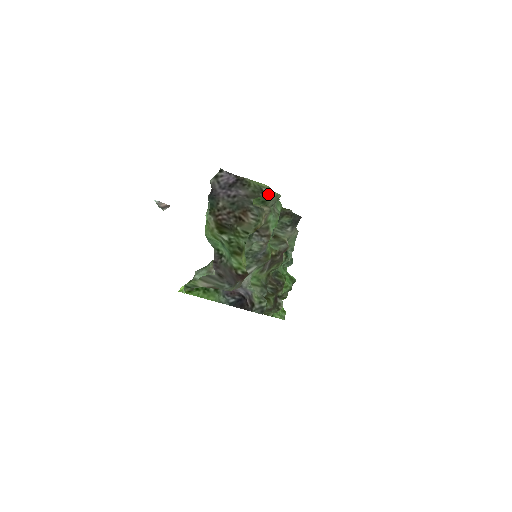
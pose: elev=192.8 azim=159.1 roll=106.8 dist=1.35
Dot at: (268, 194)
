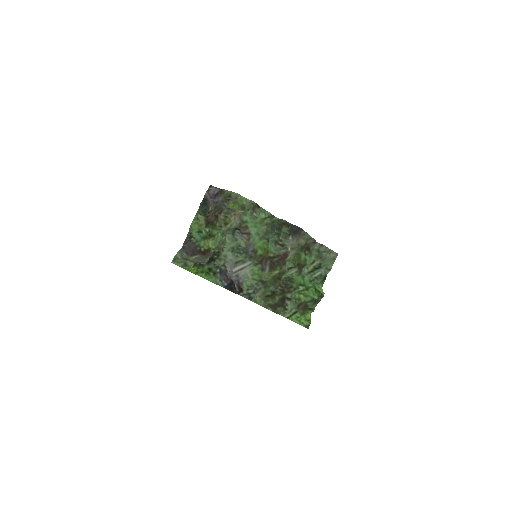
Dot at: (243, 201)
